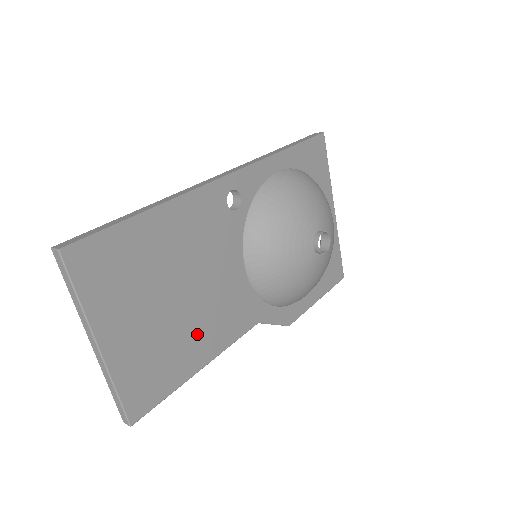
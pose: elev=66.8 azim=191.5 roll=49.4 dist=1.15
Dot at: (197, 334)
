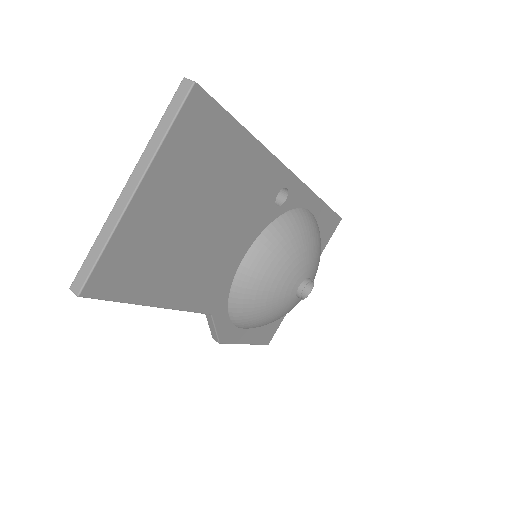
Dot at: (182, 271)
